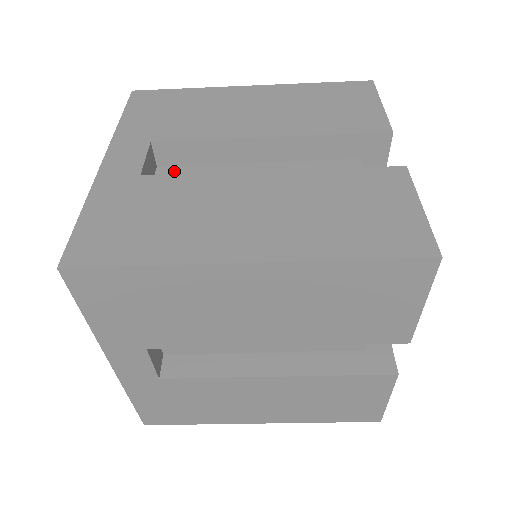
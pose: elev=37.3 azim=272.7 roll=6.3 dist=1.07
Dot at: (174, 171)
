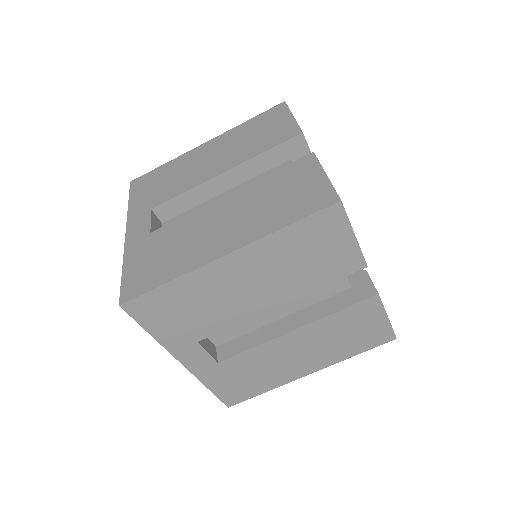
Dot at: occluded
